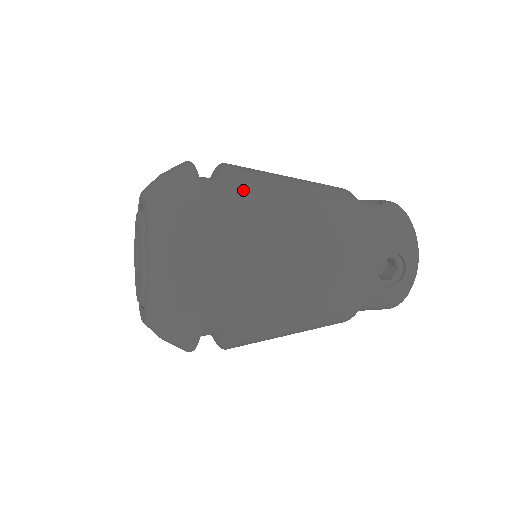
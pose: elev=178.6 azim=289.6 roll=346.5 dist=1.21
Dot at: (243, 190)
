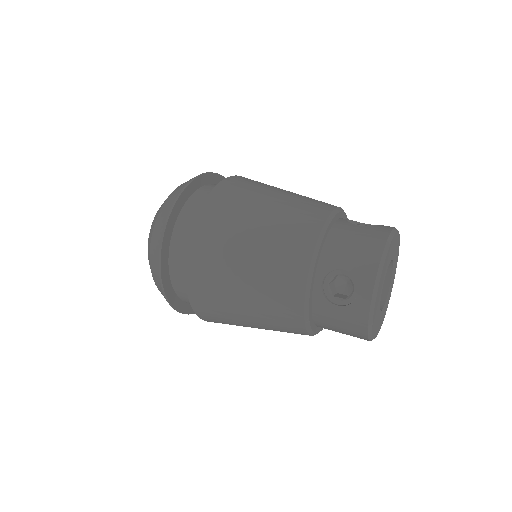
Dot at: (192, 305)
